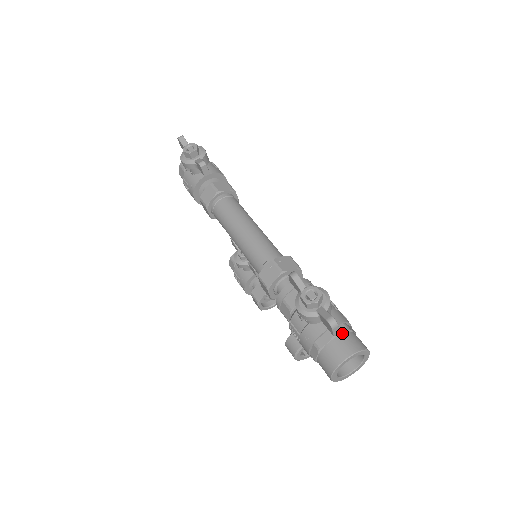
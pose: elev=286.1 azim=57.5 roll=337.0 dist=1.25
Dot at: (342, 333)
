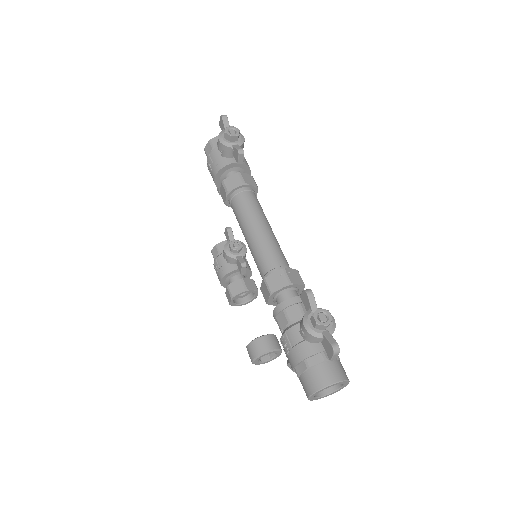
Dot at: occluded
